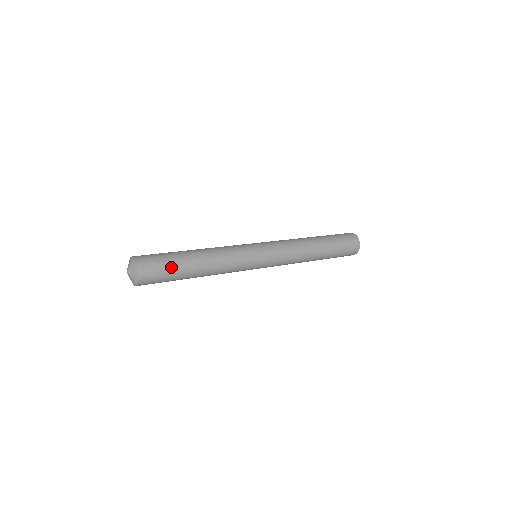
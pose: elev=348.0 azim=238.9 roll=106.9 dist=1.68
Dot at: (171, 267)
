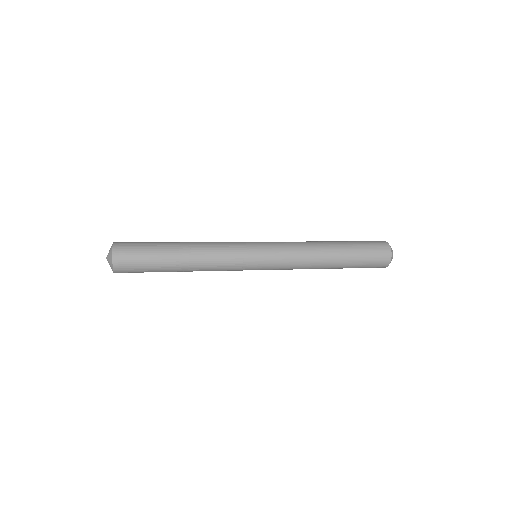
Dot at: (150, 263)
